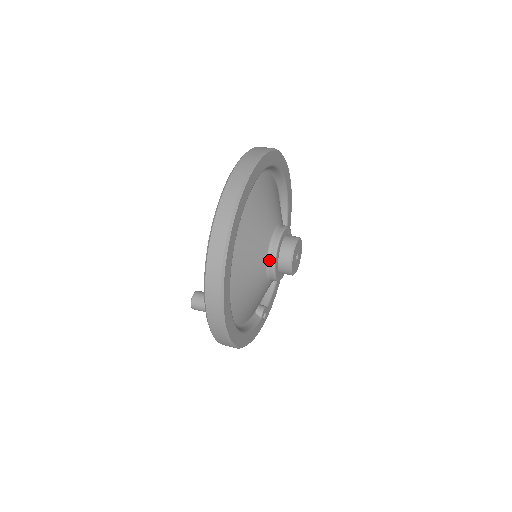
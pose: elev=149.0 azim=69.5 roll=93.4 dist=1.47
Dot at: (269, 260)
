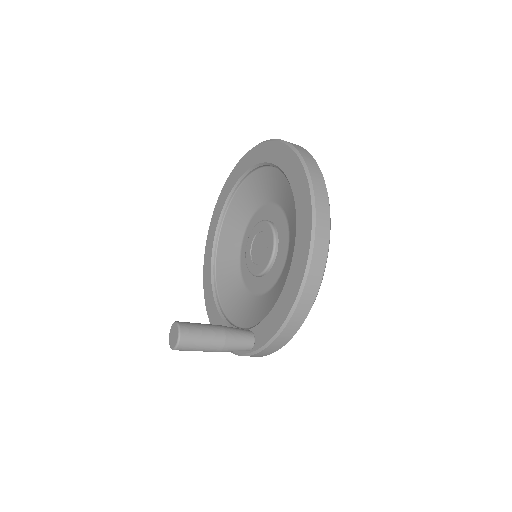
Dot at: occluded
